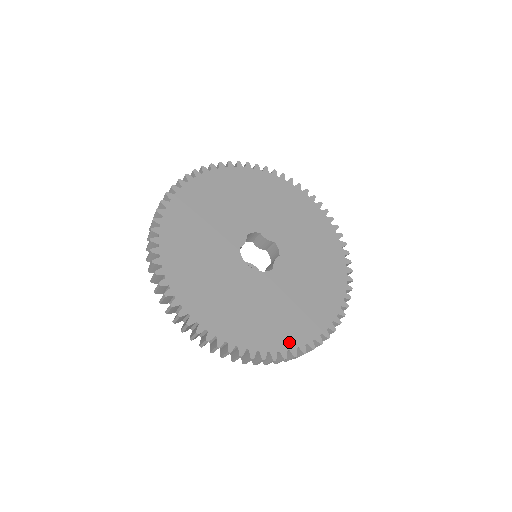
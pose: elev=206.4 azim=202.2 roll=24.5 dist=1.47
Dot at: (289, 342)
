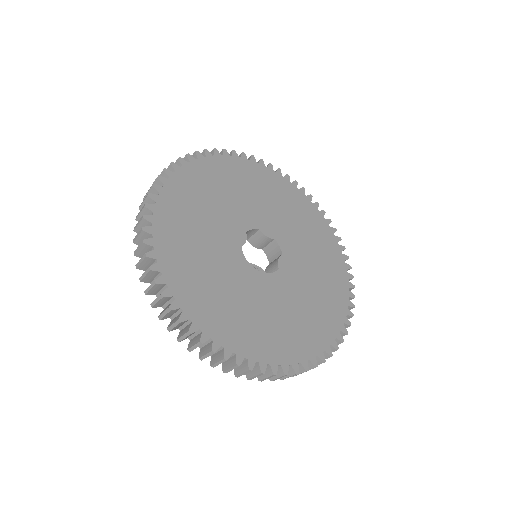
Dot at: (307, 351)
